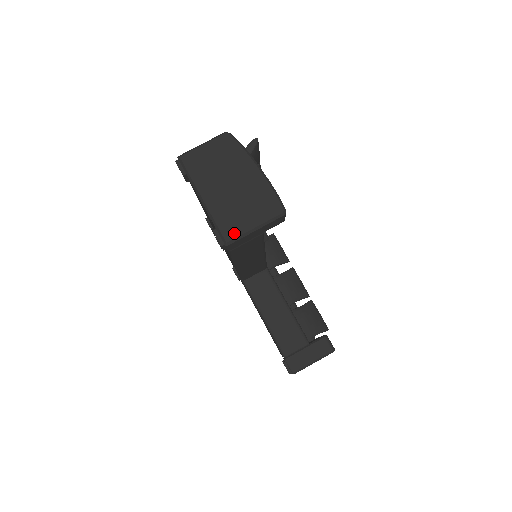
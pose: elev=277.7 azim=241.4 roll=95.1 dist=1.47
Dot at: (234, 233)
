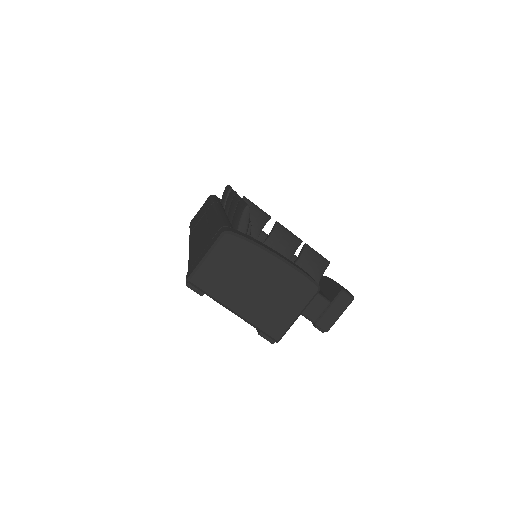
Dot at: (281, 330)
